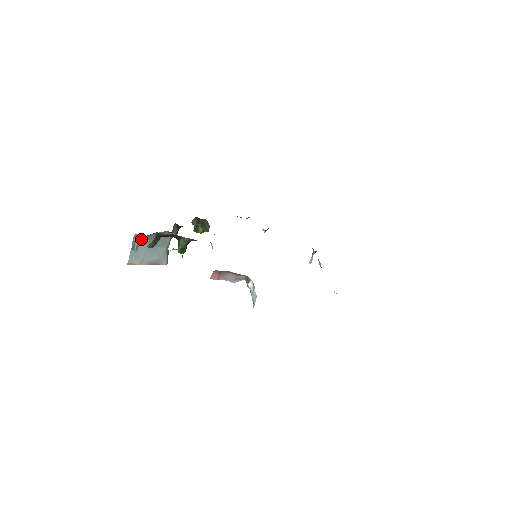
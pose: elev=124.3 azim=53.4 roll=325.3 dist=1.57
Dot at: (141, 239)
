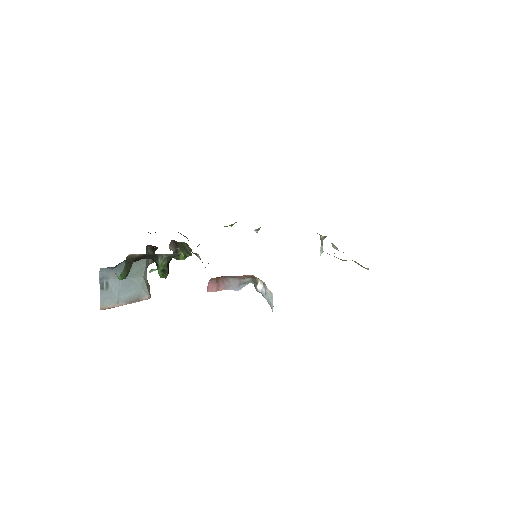
Dot at: (109, 273)
